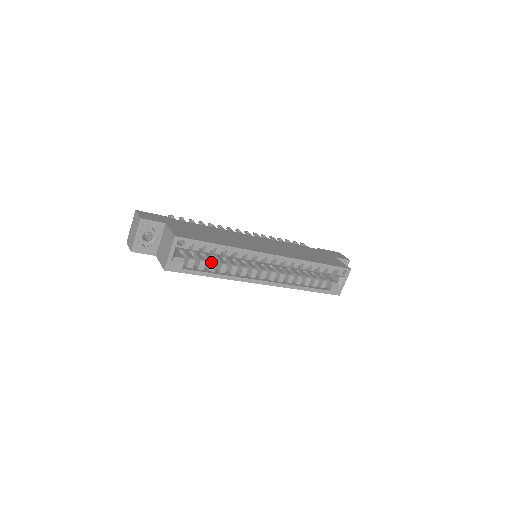
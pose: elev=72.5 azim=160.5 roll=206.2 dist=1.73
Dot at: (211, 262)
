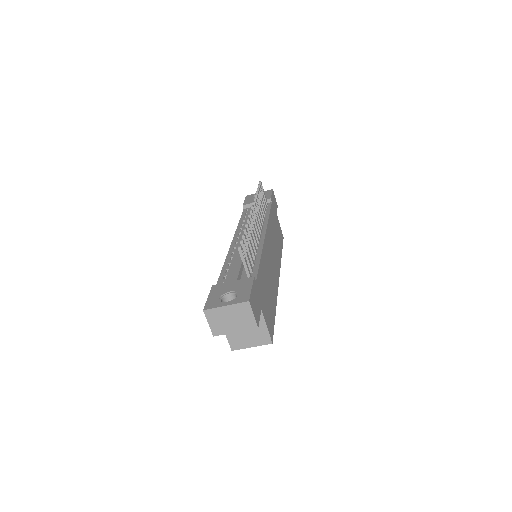
Dot at: occluded
